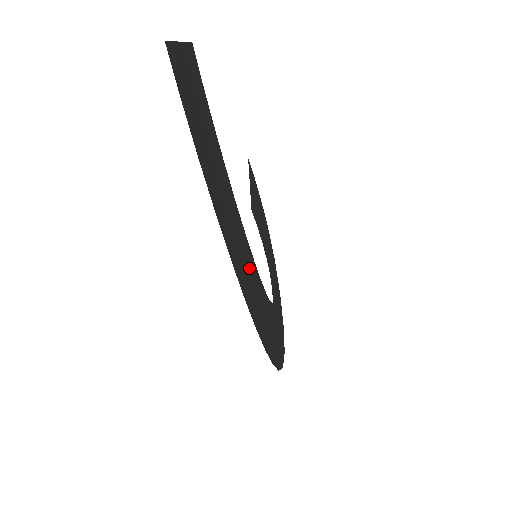
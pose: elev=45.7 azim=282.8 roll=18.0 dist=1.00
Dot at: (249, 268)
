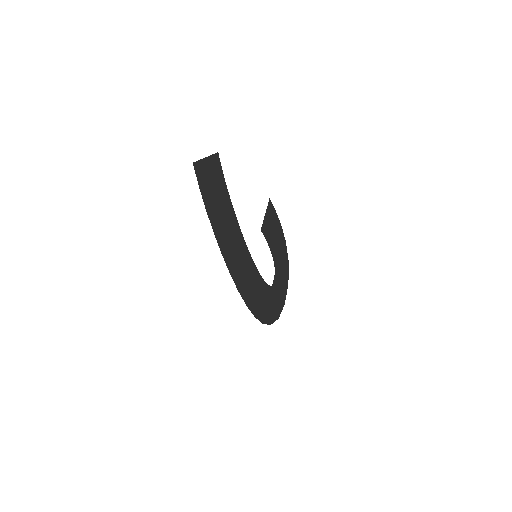
Dot at: (243, 261)
